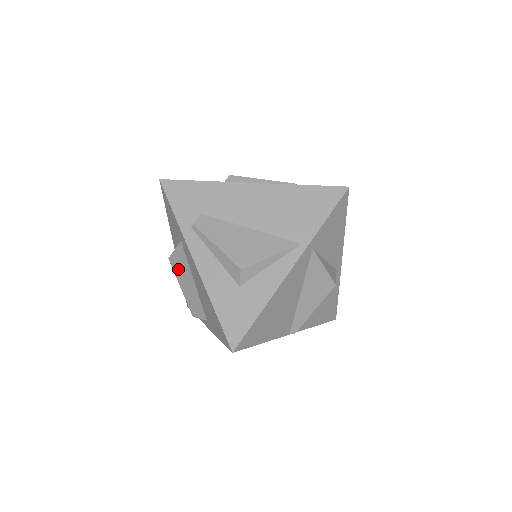
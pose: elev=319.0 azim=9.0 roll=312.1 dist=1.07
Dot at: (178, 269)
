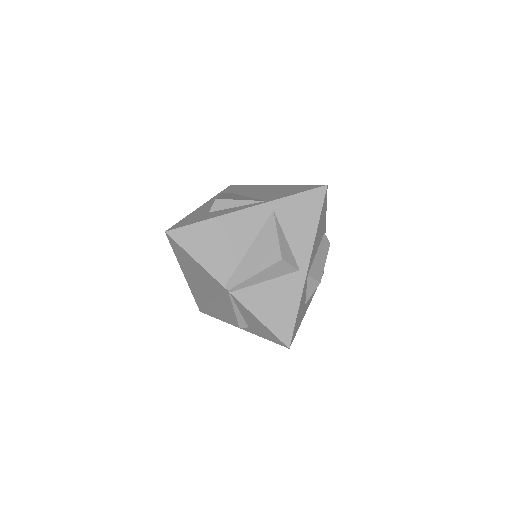
Dot at: occluded
